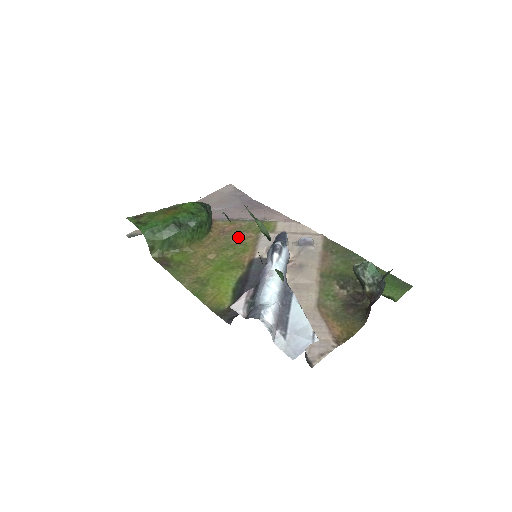
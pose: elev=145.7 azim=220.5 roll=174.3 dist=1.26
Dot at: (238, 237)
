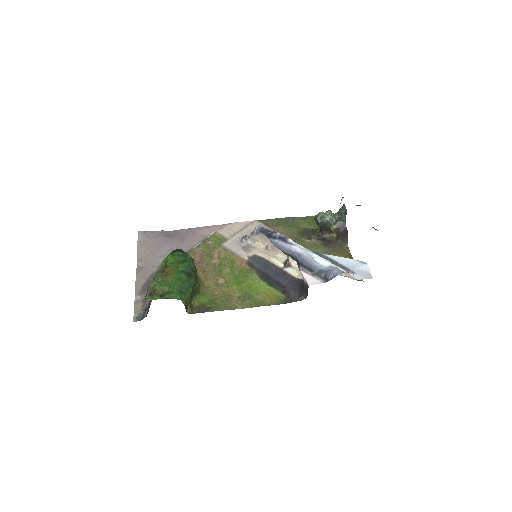
Dot at: (214, 258)
